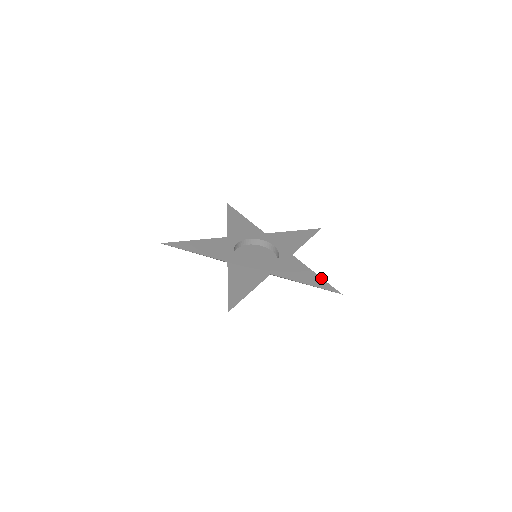
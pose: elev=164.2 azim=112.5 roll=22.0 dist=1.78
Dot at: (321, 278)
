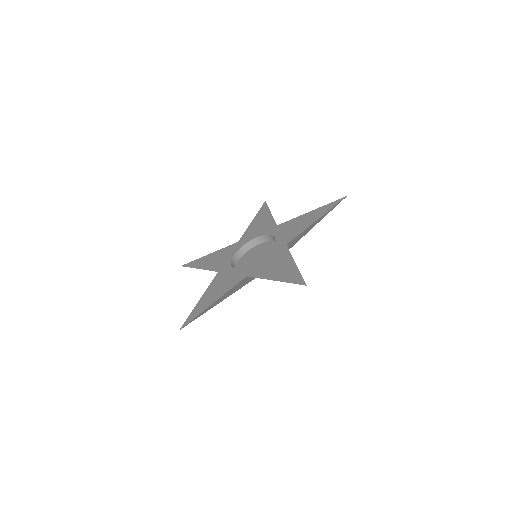
Dot at: (319, 208)
